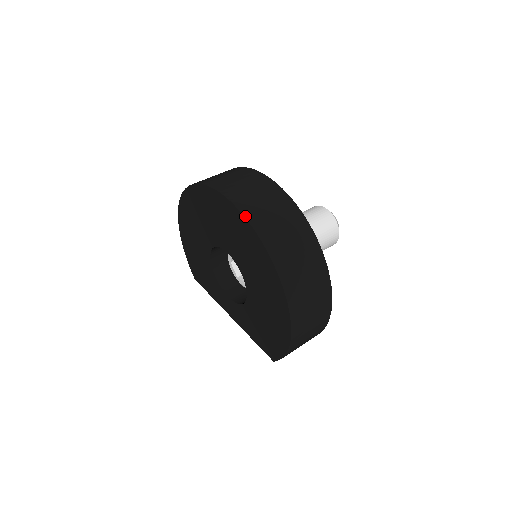
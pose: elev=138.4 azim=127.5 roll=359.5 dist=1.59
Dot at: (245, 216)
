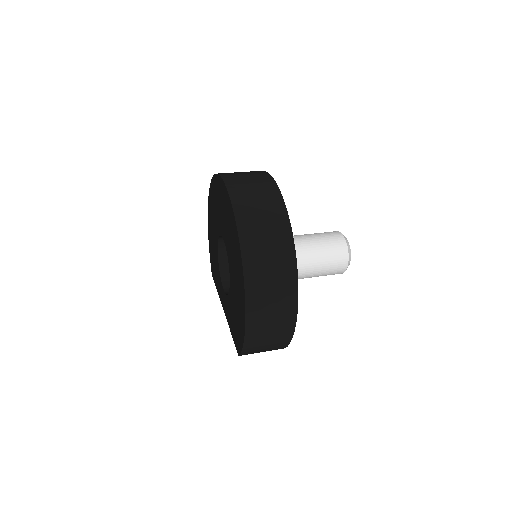
Dot at: (231, 198)
